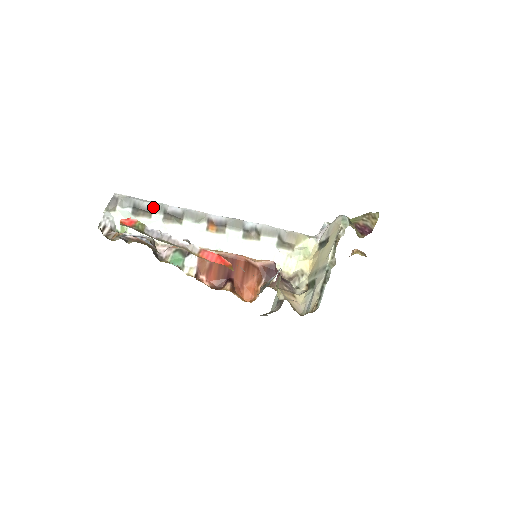
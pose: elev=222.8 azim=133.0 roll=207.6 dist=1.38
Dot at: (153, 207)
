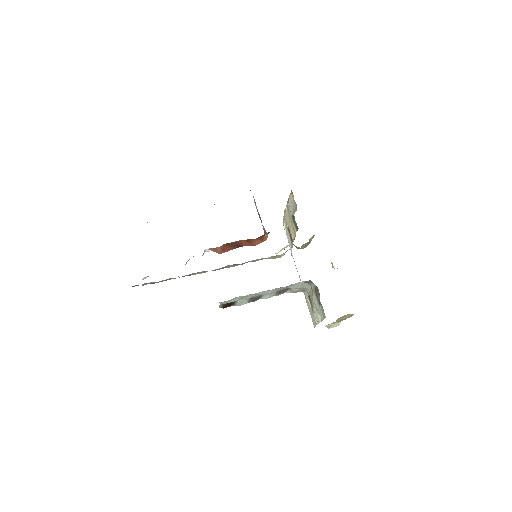
Dot at: (166, 280)
